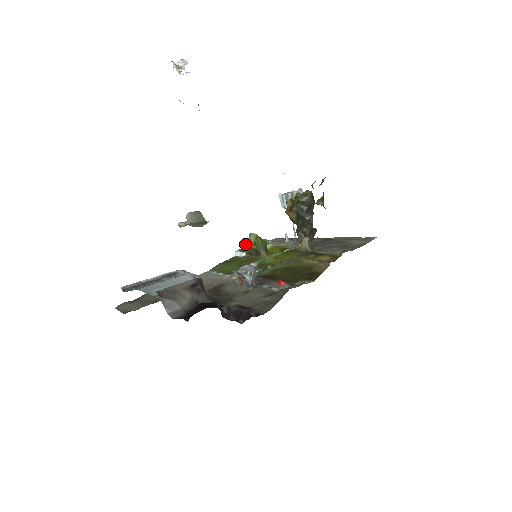
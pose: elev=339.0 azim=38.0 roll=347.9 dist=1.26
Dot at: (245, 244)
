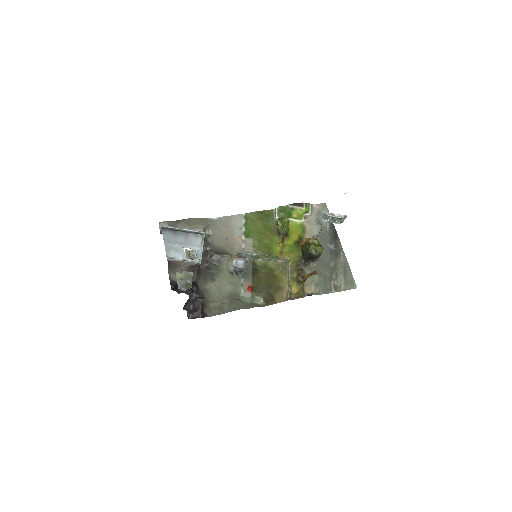
Dot at: (289, 205)
